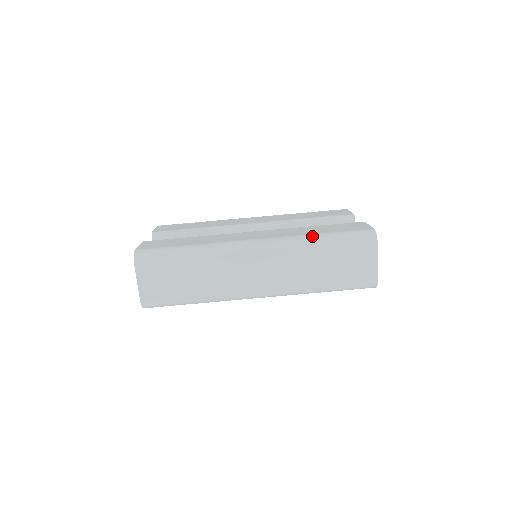
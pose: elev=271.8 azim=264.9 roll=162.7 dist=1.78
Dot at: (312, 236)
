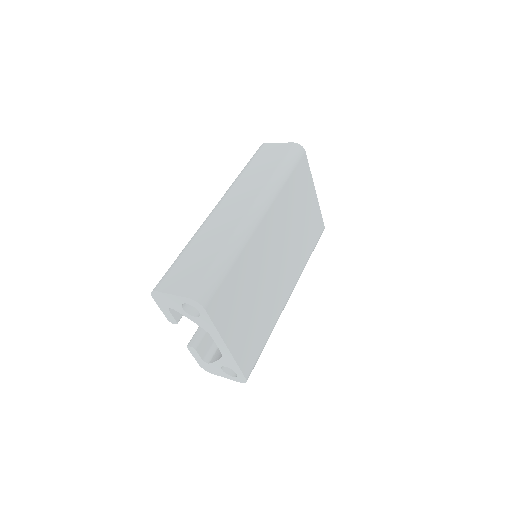
Dot at: occluded
